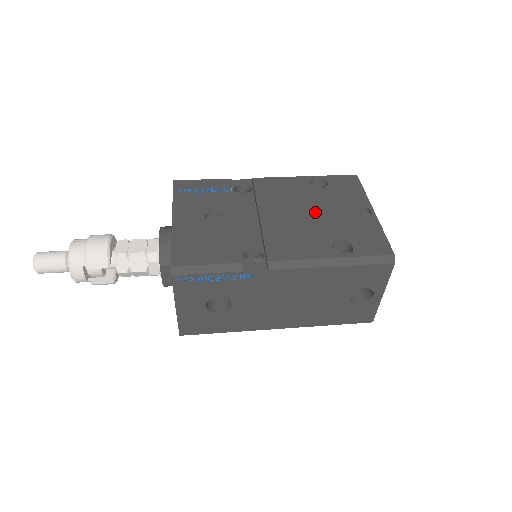
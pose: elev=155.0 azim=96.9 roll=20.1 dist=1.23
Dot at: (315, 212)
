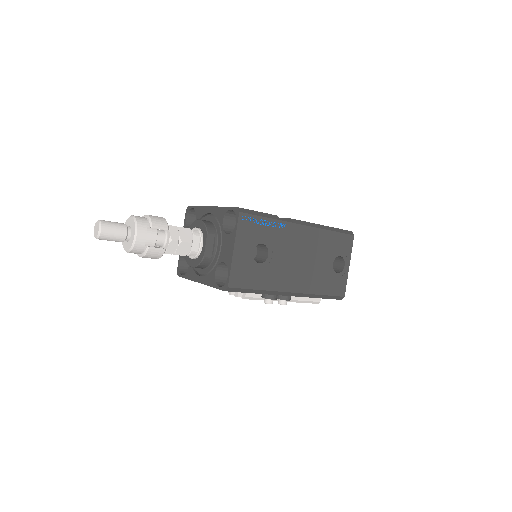
Dot at: occluded
